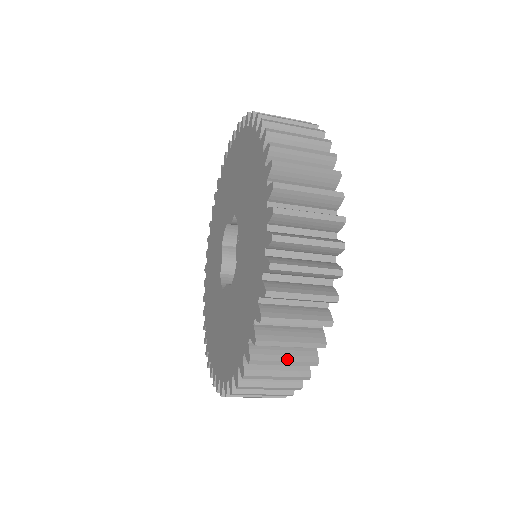
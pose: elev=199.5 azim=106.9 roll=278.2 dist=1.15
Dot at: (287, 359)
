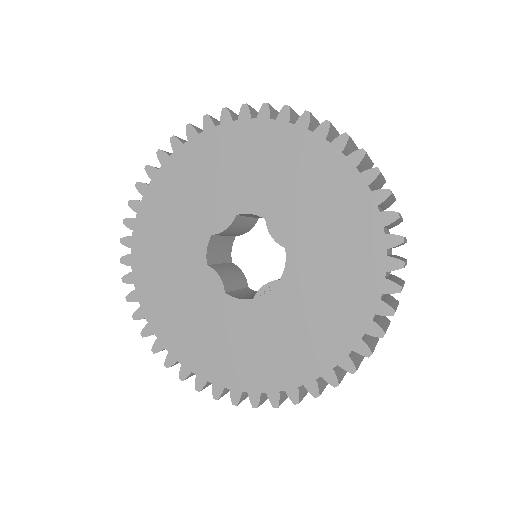
Dot at: occluded
